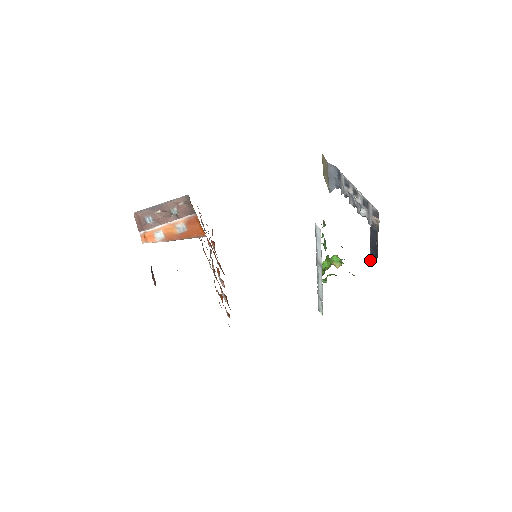
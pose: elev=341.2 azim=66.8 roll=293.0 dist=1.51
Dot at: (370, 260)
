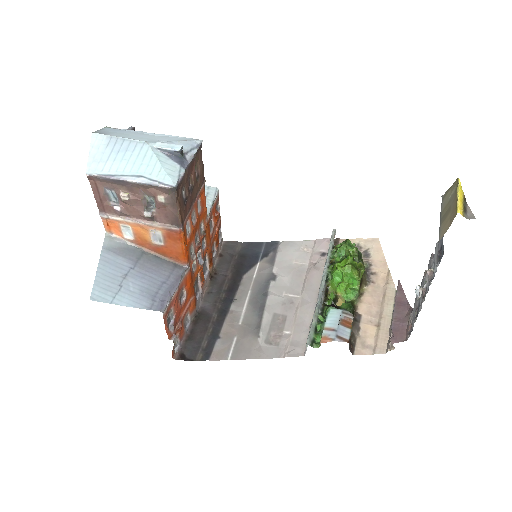
Dot at: (398, 283)
